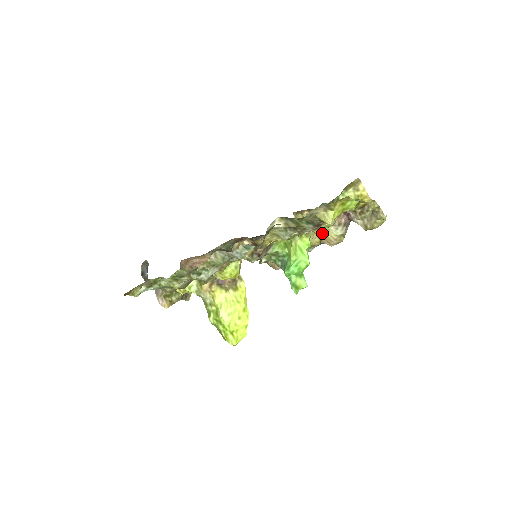
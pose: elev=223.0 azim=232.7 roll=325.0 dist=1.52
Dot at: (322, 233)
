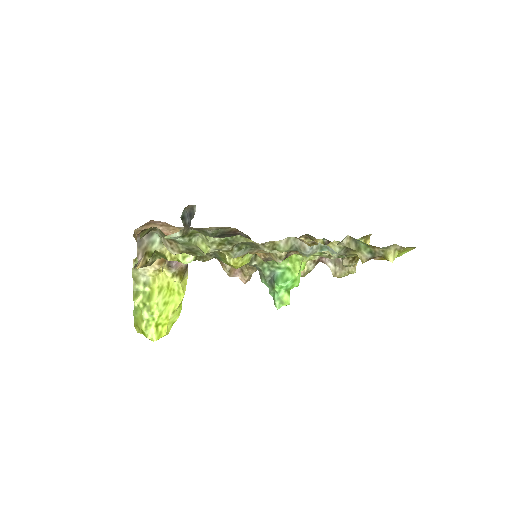
Dot at: occluded
